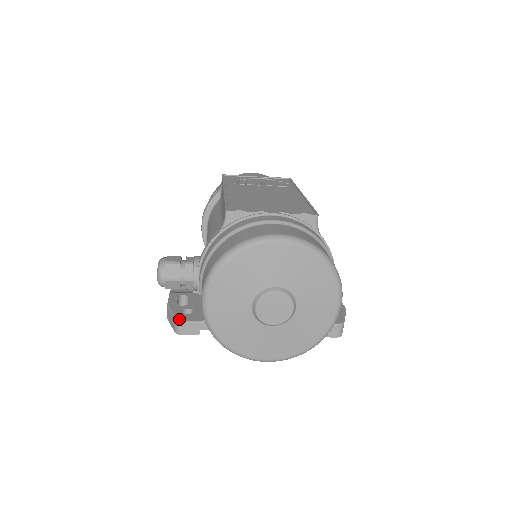
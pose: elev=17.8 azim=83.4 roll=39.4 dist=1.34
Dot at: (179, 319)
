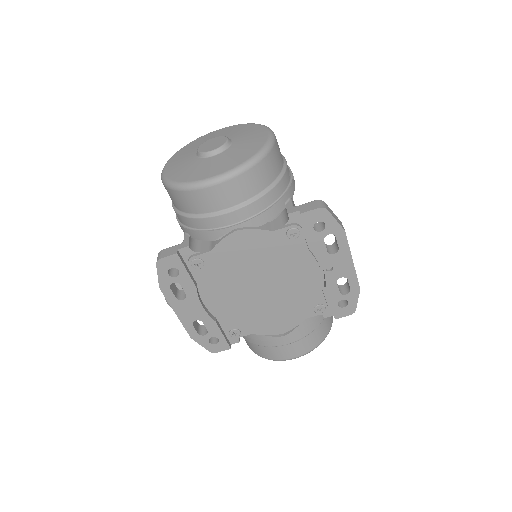
Dot at: (161, 252)
